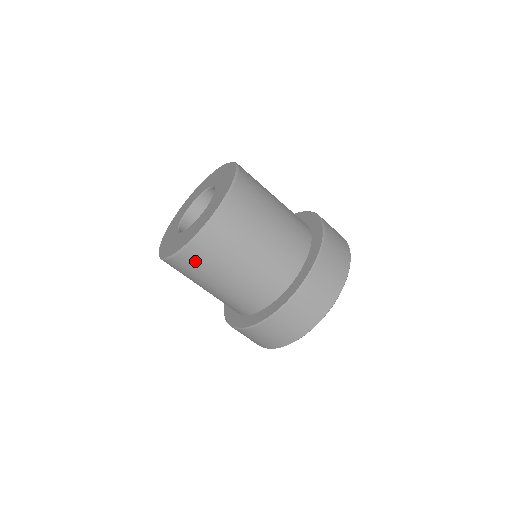
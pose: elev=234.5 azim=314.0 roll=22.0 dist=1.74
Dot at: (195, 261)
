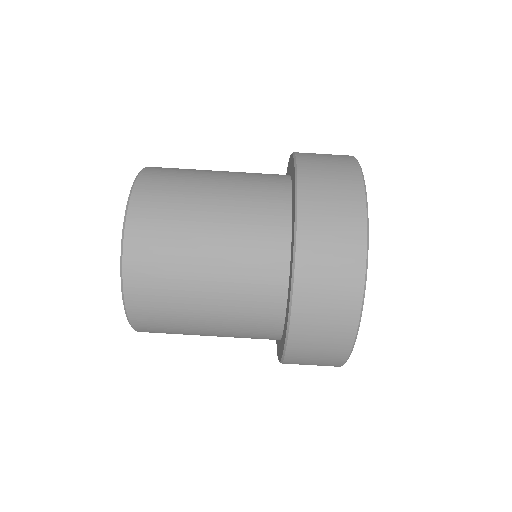
Dot at: (149, 245)
